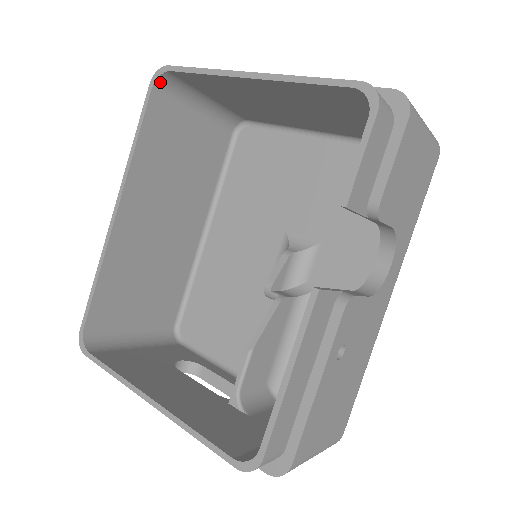
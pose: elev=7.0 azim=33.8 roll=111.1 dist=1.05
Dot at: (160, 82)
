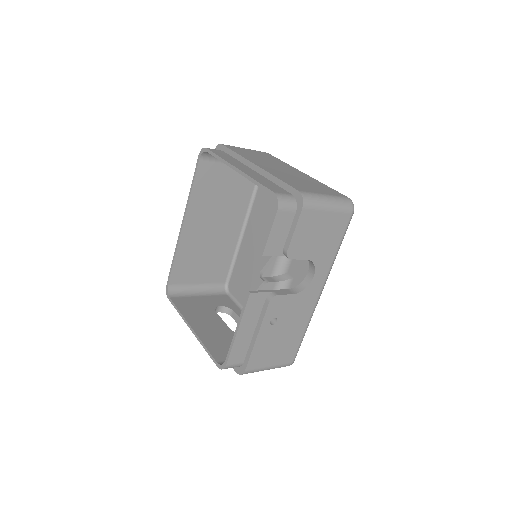
Dot at: (204, 155)
